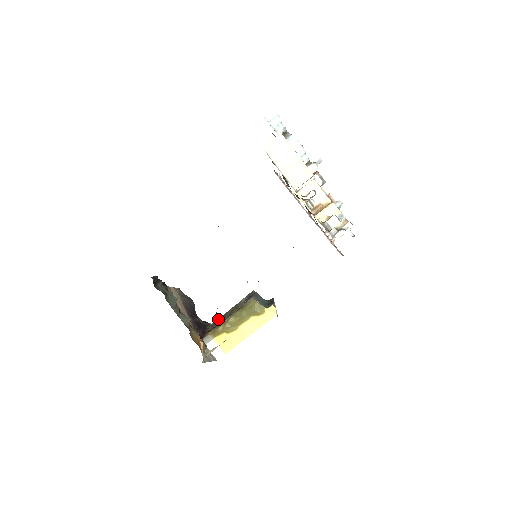
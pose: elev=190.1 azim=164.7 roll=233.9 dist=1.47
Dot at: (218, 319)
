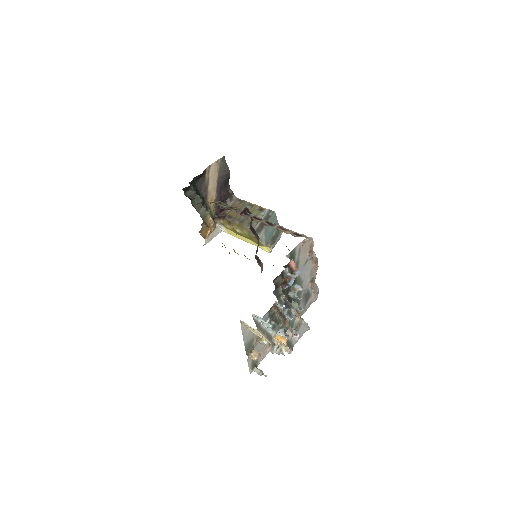
Dot at: (241, 200)
